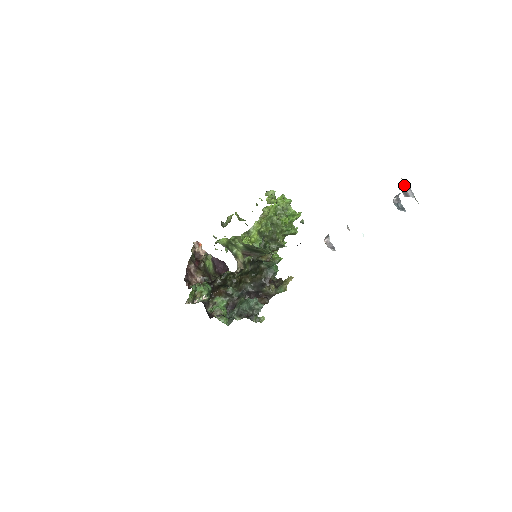
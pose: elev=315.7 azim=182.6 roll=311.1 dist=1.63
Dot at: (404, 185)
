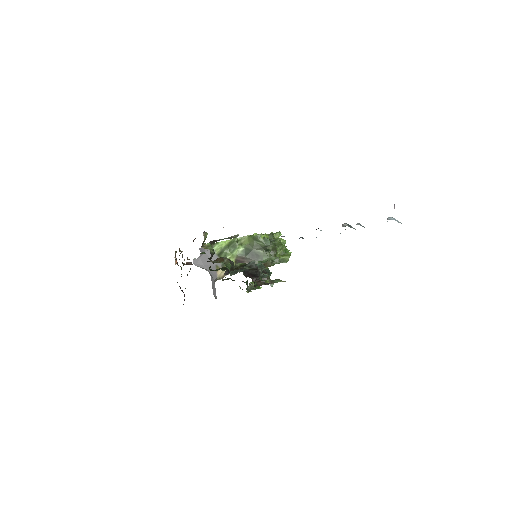
Dot at: occluded
